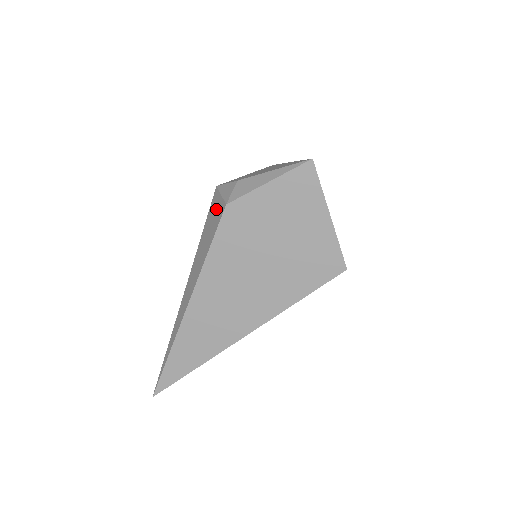
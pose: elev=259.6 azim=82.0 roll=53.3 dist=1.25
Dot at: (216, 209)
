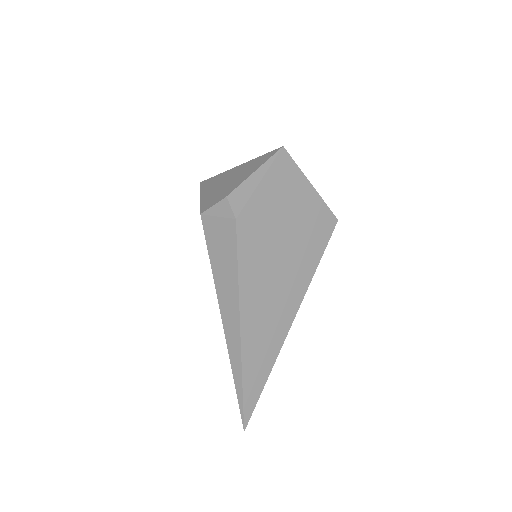
Dot at: (220, 231)
